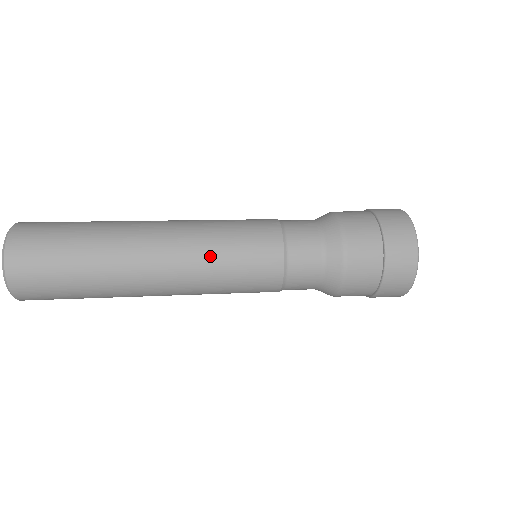
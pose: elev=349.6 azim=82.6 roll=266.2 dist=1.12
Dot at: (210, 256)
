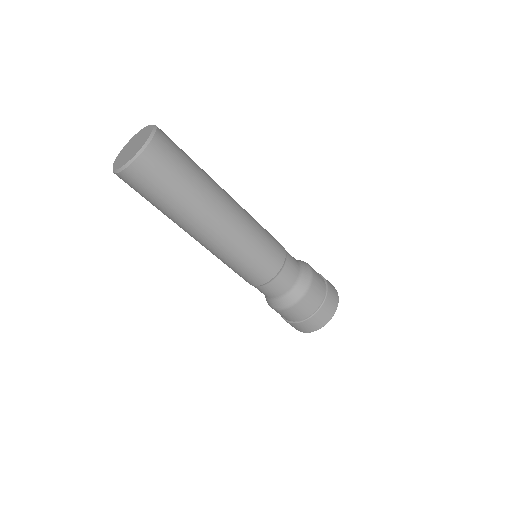
Dot at: (254, 231)
